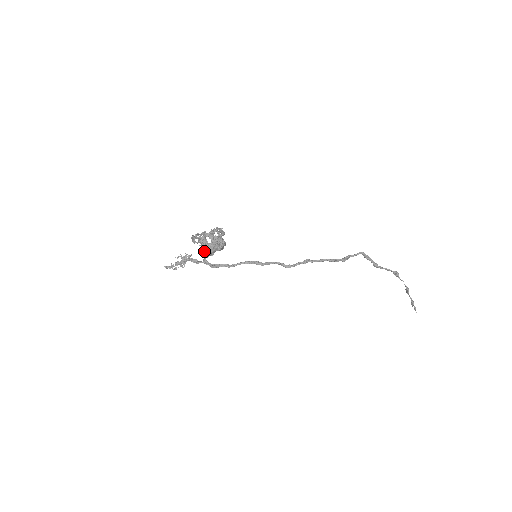
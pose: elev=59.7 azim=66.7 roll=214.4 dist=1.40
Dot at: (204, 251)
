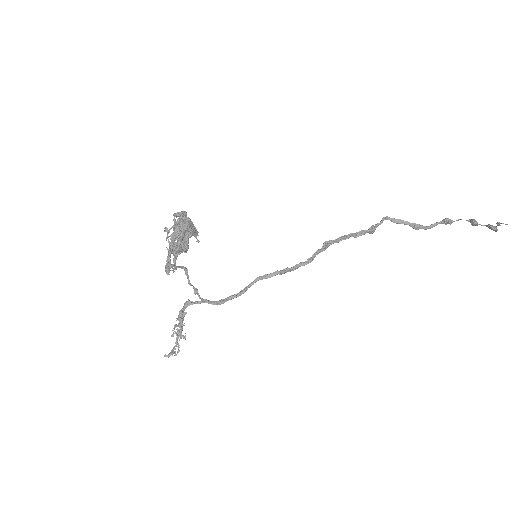
Dot at: occluded
